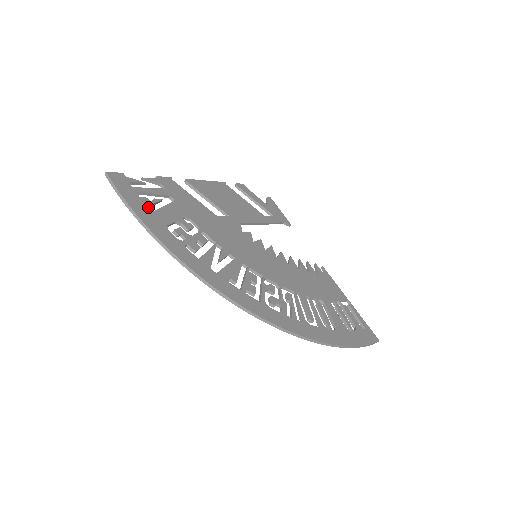
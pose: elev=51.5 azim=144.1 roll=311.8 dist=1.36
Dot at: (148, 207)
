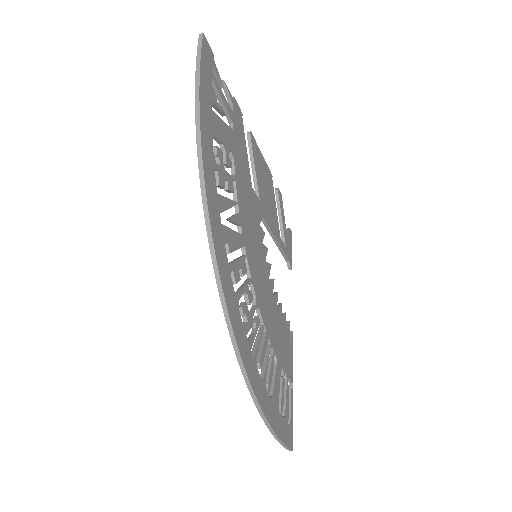
Dot at: (211, 103)
